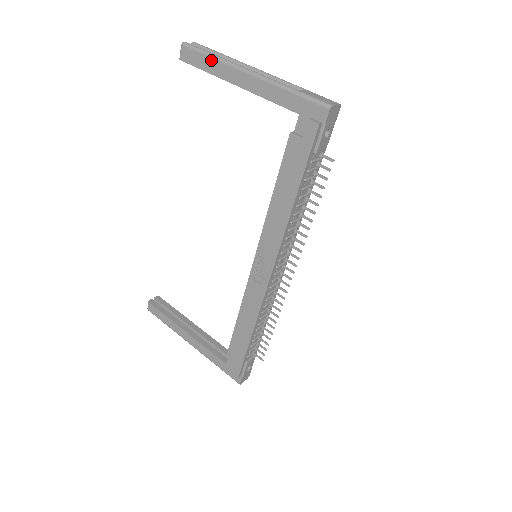
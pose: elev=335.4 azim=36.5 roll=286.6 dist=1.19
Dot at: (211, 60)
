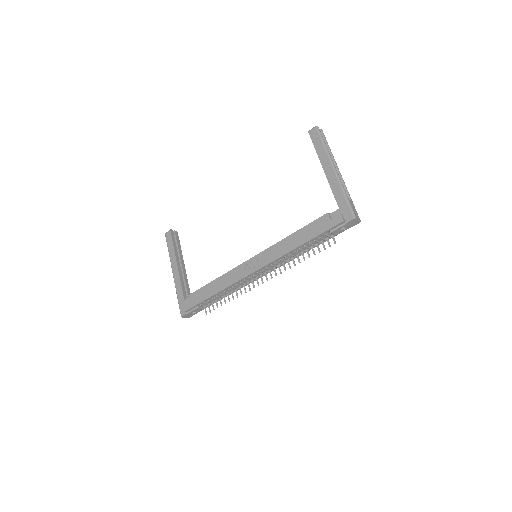
Dot at: (322, 147)
